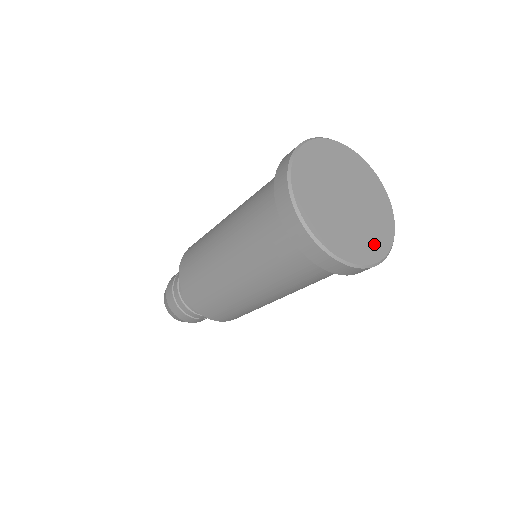
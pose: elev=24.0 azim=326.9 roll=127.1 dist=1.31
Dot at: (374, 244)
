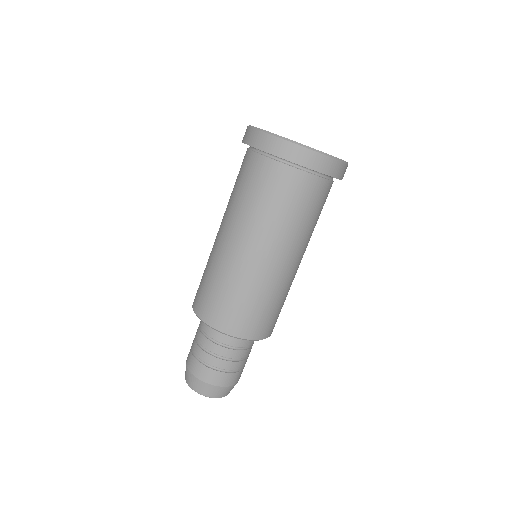
Dot at: occluded
